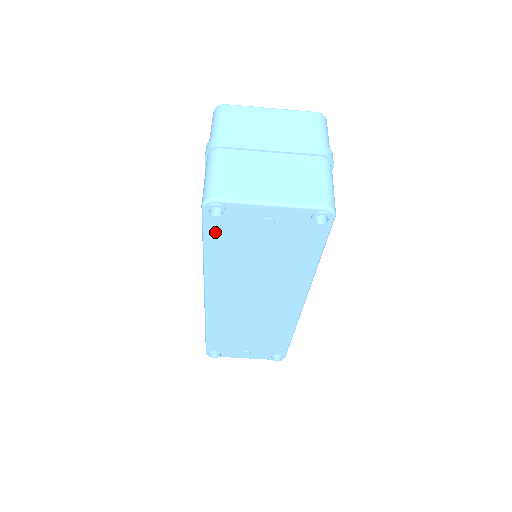
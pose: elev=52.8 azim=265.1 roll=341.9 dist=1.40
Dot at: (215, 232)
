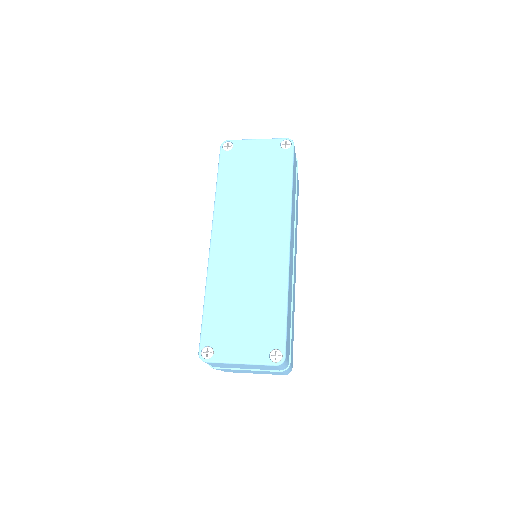
Dot at: occluded
